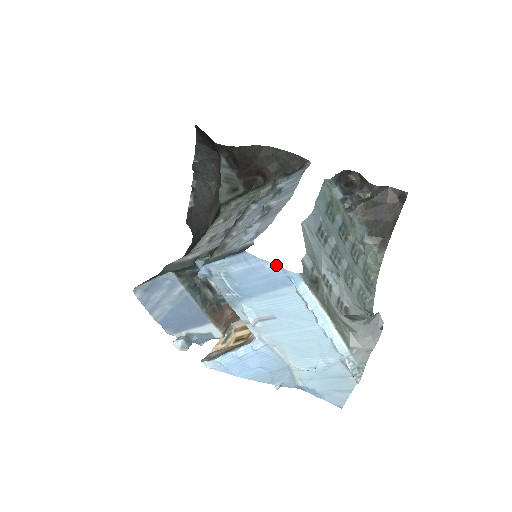
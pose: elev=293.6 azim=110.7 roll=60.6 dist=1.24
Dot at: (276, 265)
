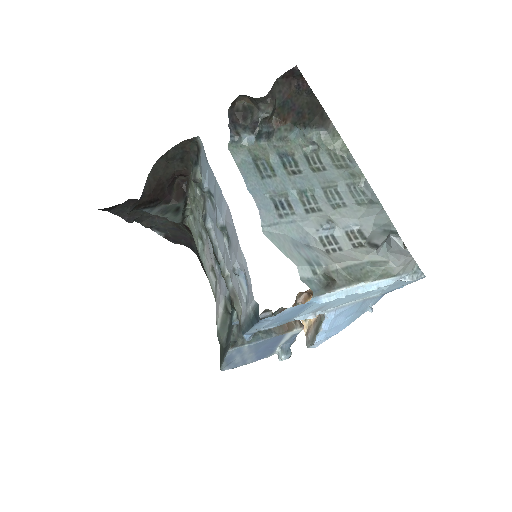
Dot at: (291, 307)
